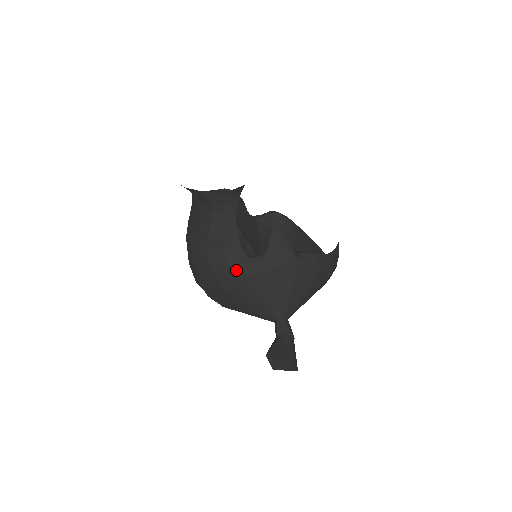
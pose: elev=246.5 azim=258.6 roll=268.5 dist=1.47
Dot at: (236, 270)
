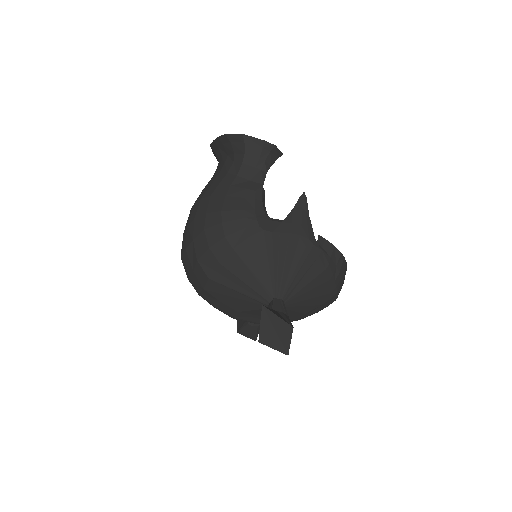
Dot at: (250, 220)
